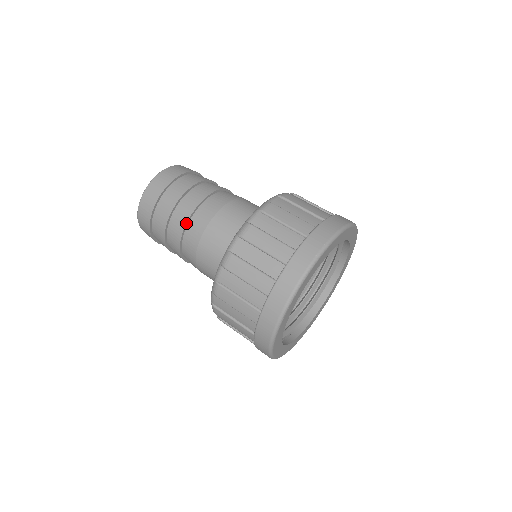
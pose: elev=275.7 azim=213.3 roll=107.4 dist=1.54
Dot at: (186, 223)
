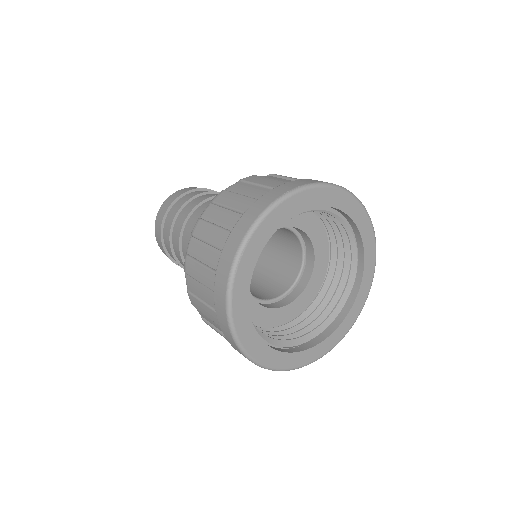
Dot at: (184, 220)
